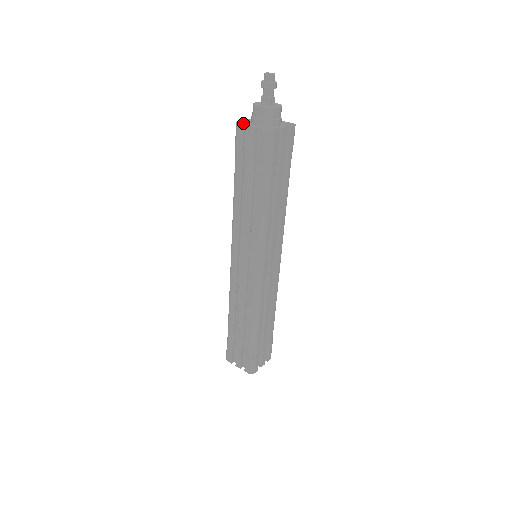
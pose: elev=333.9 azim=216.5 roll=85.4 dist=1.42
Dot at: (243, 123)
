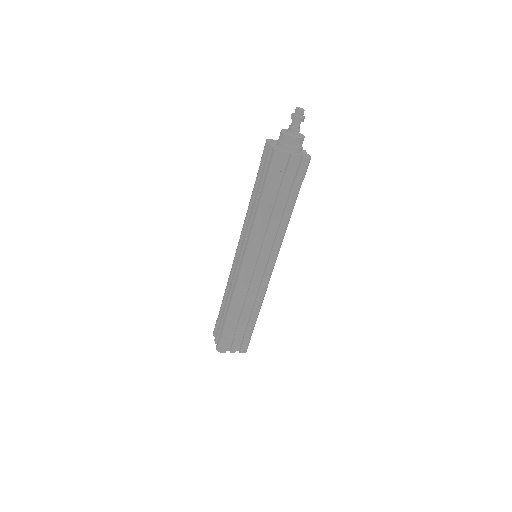
Dot at: (282, 151)
